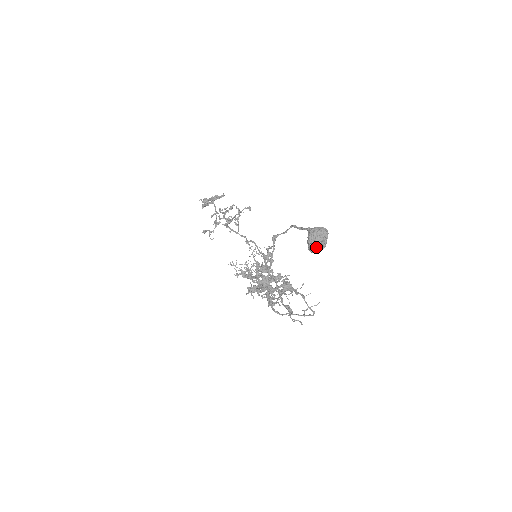
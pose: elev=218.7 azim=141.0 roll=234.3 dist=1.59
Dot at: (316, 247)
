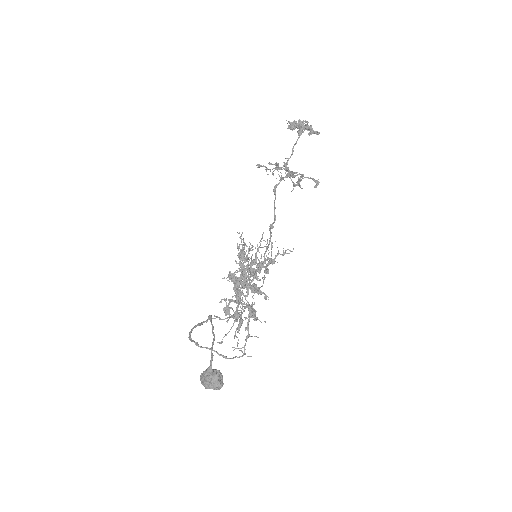
Dot at: occluded
